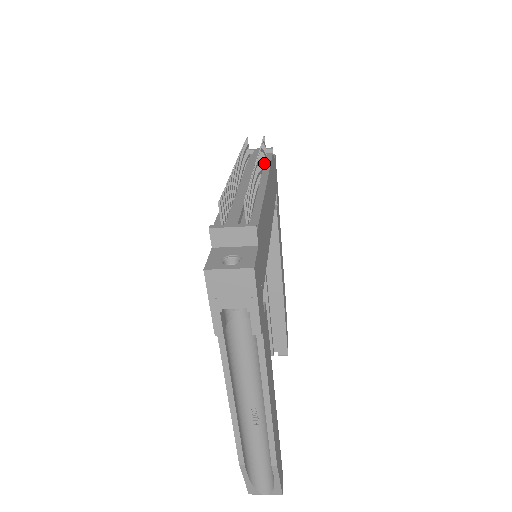
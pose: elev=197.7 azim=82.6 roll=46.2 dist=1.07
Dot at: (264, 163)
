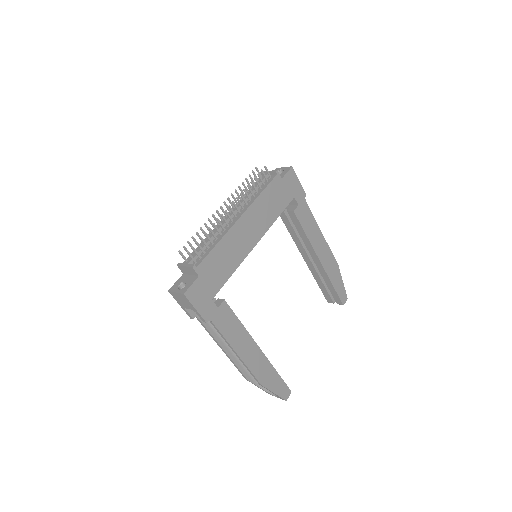
Dot at: (260, 190)
